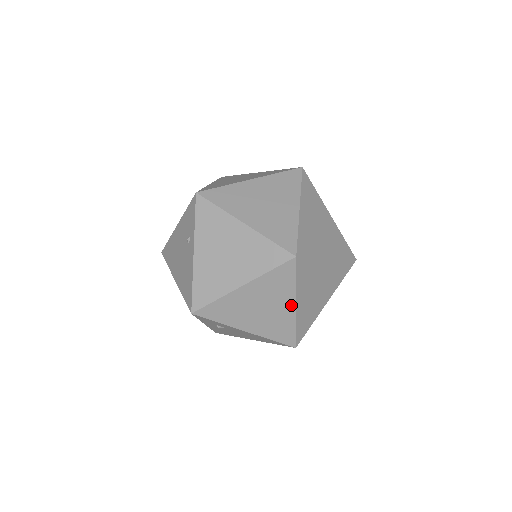
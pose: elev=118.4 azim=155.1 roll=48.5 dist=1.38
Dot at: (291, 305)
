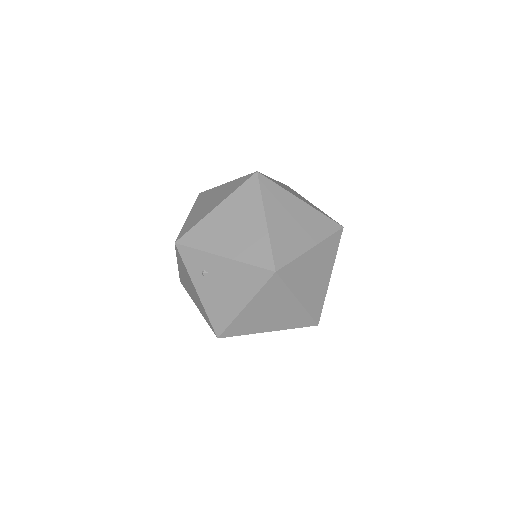
Dot at: (261, 219)
